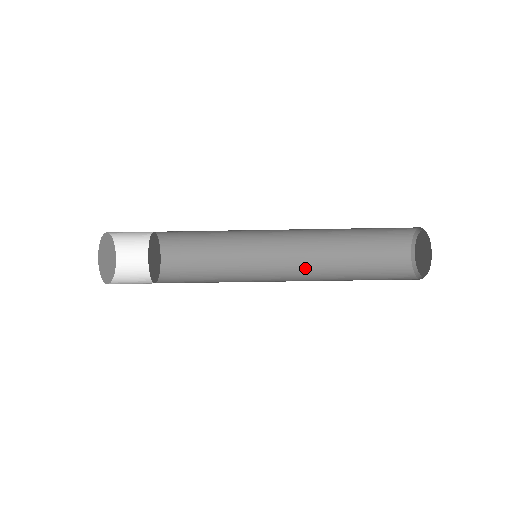
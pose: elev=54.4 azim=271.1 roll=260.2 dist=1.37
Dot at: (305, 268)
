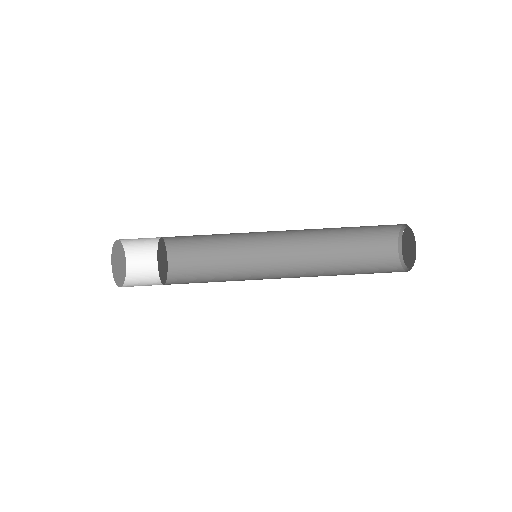
Dot at: occluded
